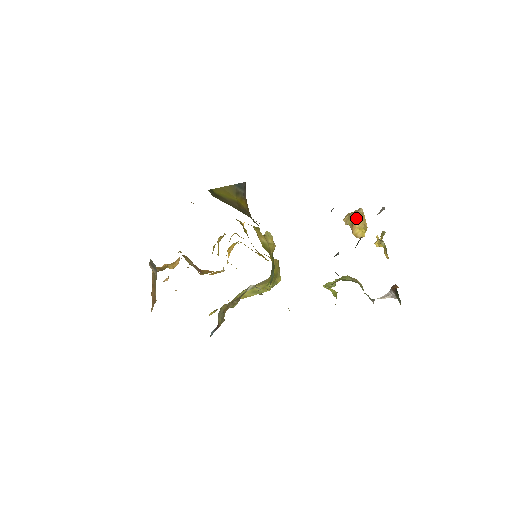
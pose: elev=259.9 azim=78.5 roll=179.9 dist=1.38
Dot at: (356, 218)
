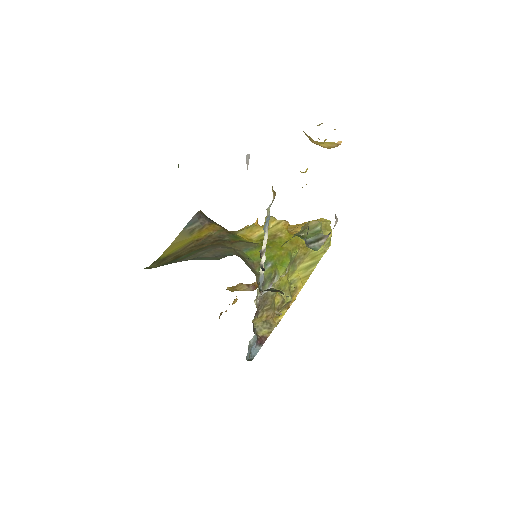
Dot at: occluded
